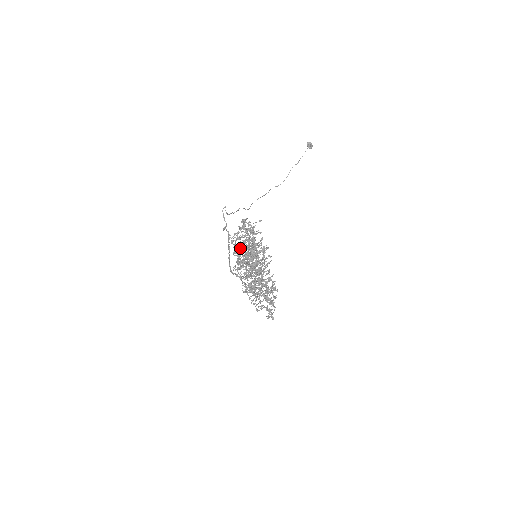
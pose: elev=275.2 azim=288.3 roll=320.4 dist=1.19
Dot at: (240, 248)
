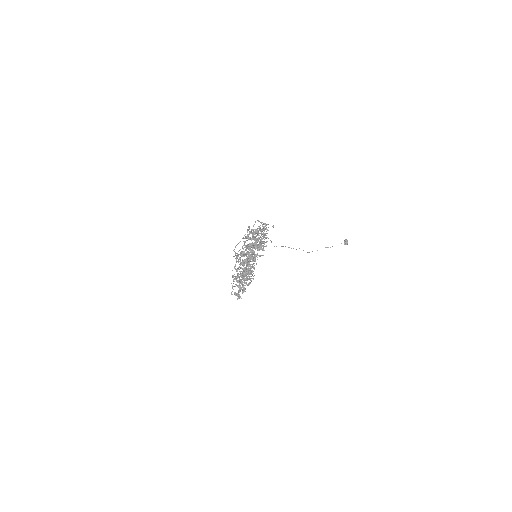
Dot at: (250, 238)
